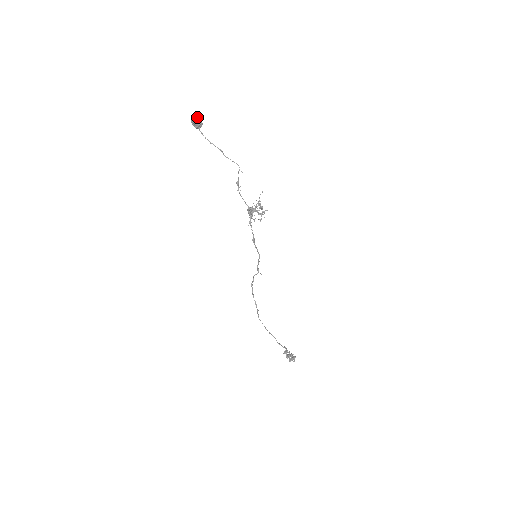
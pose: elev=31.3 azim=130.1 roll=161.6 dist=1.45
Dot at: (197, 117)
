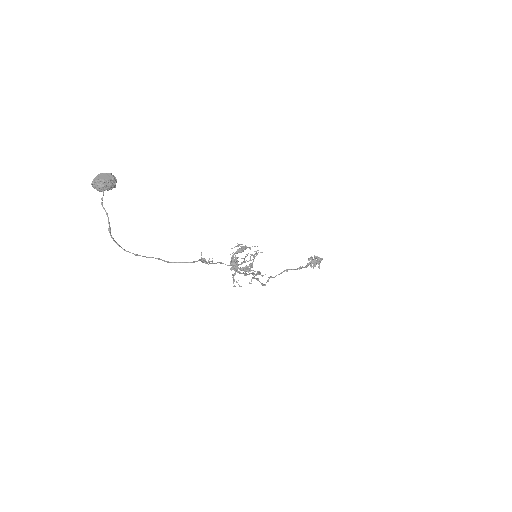
Dot at: (99, 184)
